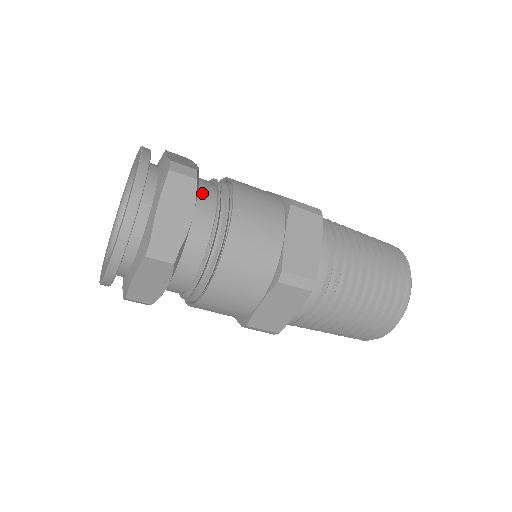
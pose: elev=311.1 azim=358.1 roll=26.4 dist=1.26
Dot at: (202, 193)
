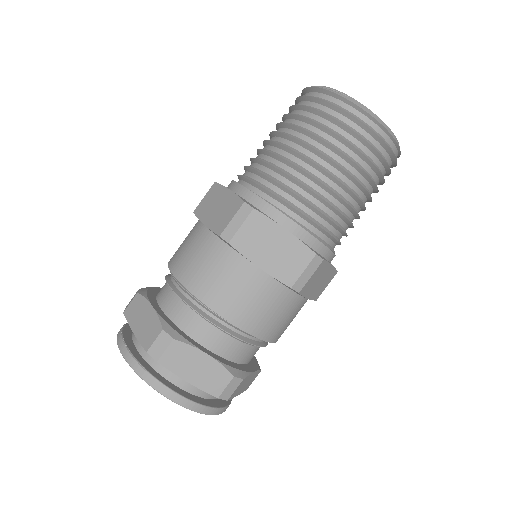
Dot at: (184, 323)
